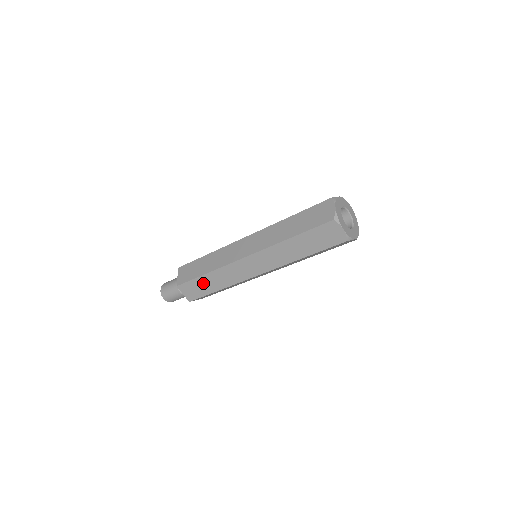
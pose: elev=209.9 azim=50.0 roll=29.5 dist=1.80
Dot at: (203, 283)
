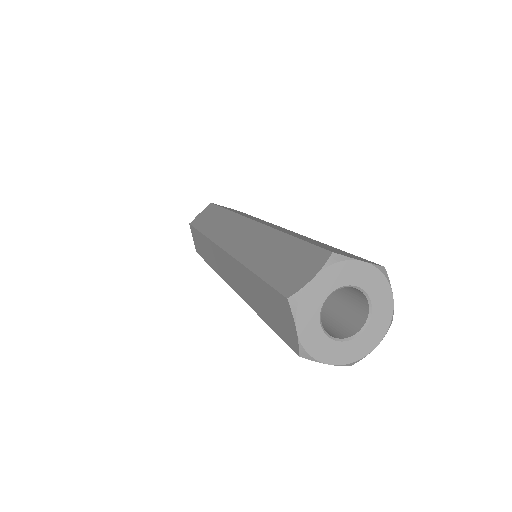
Dot at: occluded
